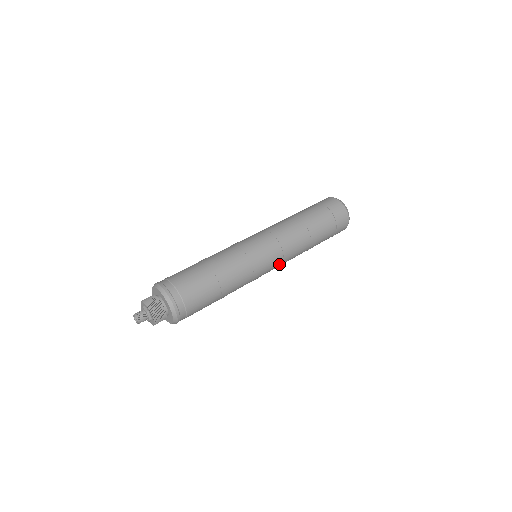
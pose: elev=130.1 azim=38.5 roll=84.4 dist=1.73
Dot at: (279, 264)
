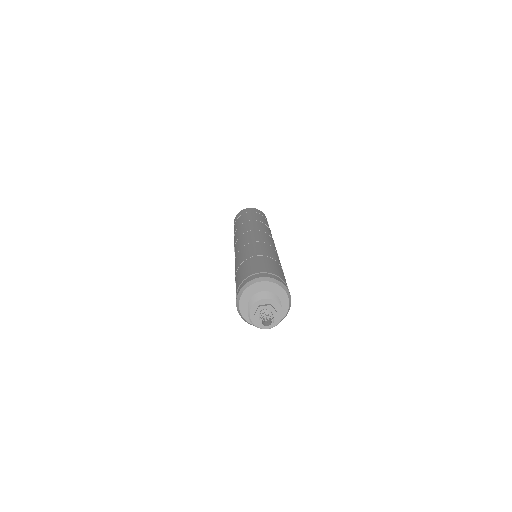
Dot at: occluded
